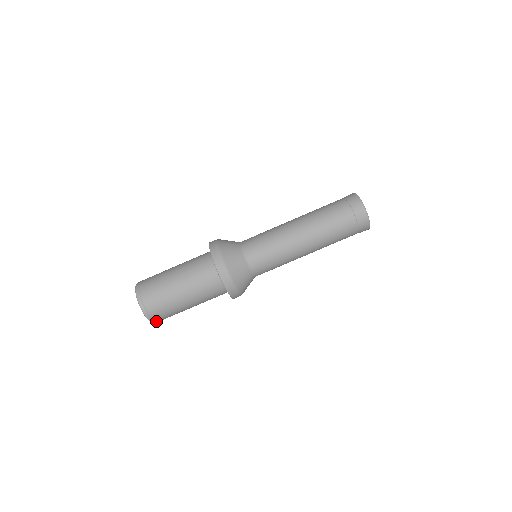
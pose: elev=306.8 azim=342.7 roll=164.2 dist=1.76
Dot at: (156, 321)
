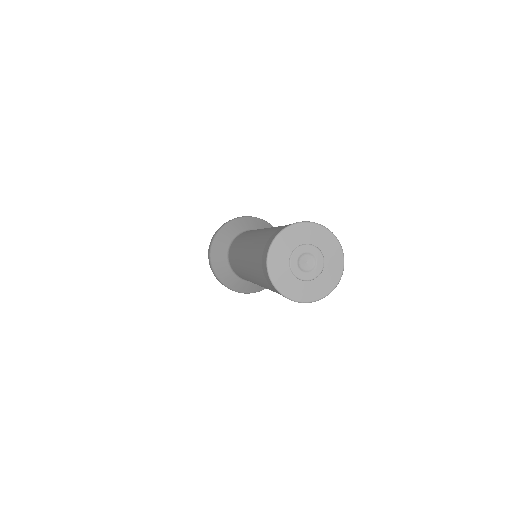
Dot at: occluded
